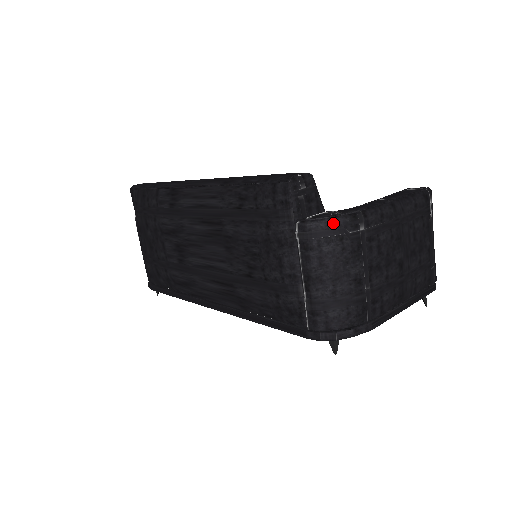
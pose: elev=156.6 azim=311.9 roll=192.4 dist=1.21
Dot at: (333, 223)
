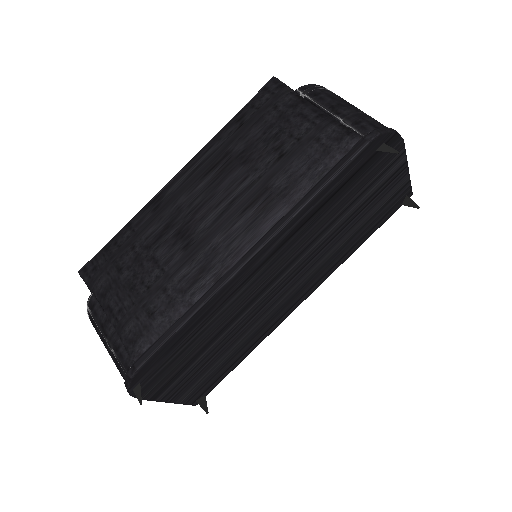
Dot at: (320, 86)
